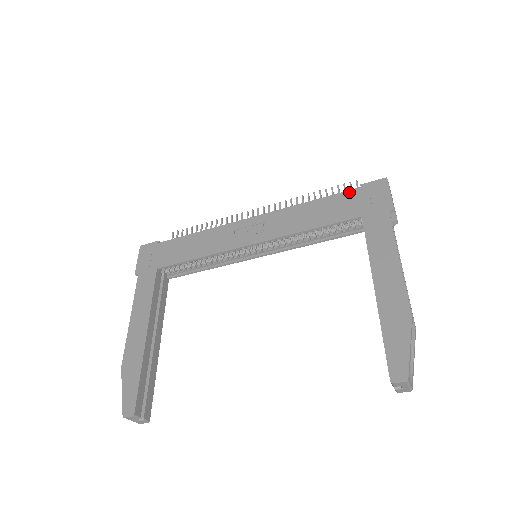
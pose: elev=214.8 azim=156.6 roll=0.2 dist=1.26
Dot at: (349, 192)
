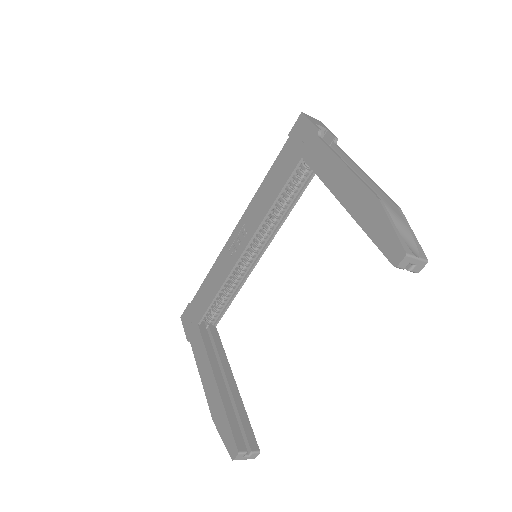
Dot at: (284, 148)
